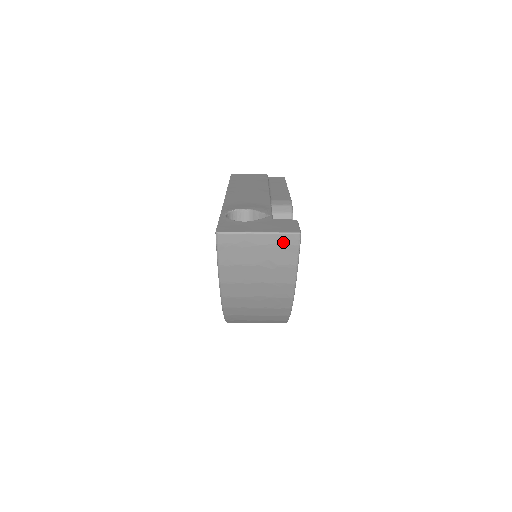
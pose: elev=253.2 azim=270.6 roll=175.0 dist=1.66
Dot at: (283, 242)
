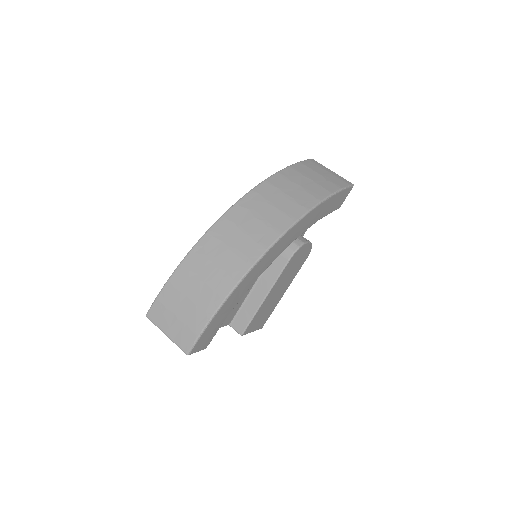
Dot at: (343, 180)
